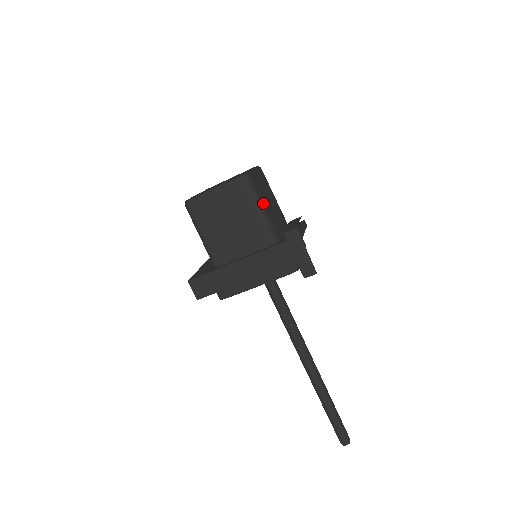
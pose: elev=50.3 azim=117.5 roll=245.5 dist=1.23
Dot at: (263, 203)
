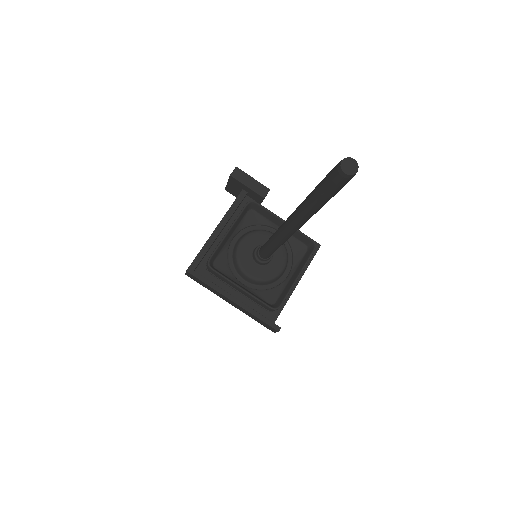
Dot at: occluded
